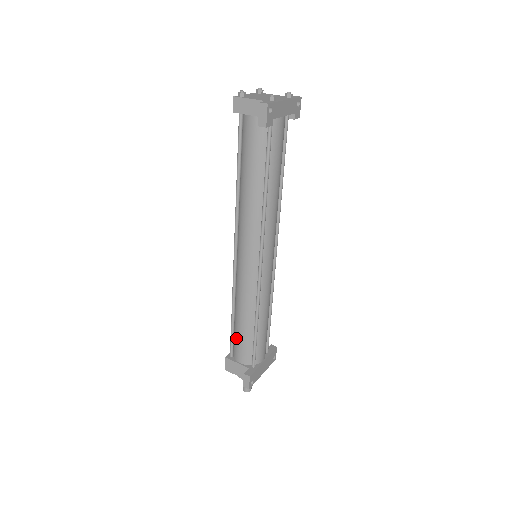
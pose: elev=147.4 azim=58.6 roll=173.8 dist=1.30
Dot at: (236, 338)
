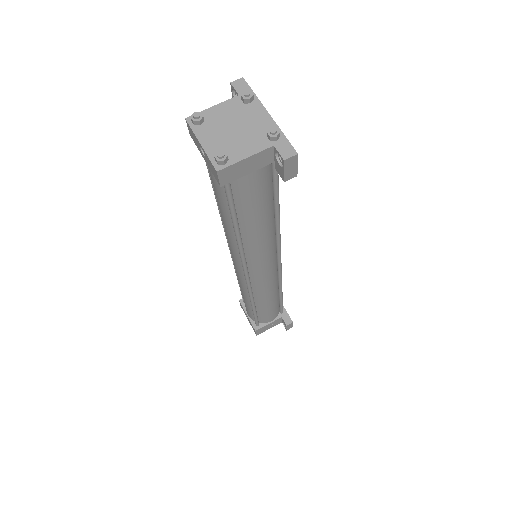
Dot at: (262, 315)
